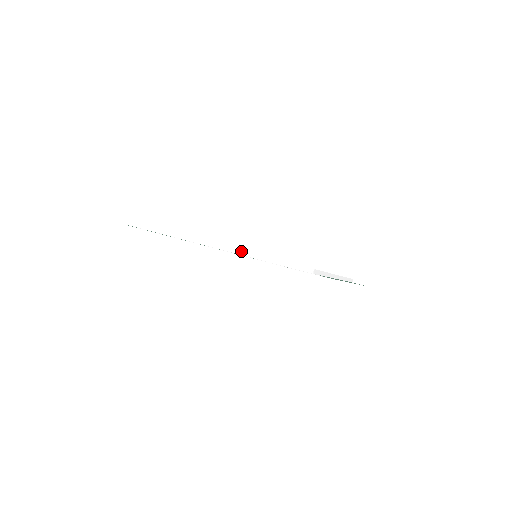
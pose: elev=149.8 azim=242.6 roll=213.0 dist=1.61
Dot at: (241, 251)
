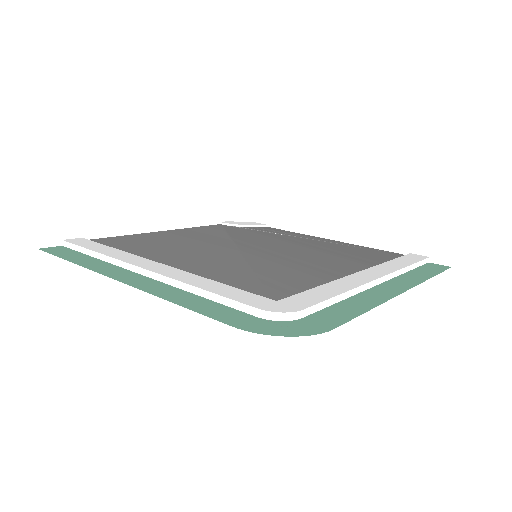
Dot at: (185, 285)
